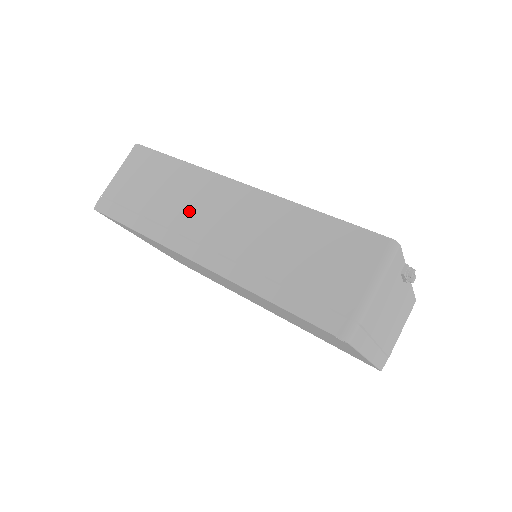
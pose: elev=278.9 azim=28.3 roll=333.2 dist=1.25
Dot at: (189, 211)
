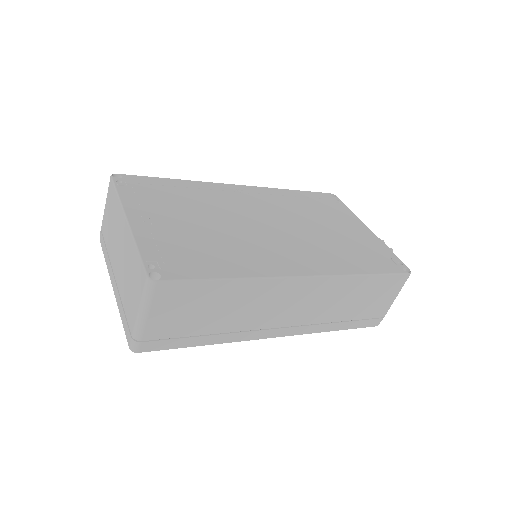
Dot at: (260, 313)
